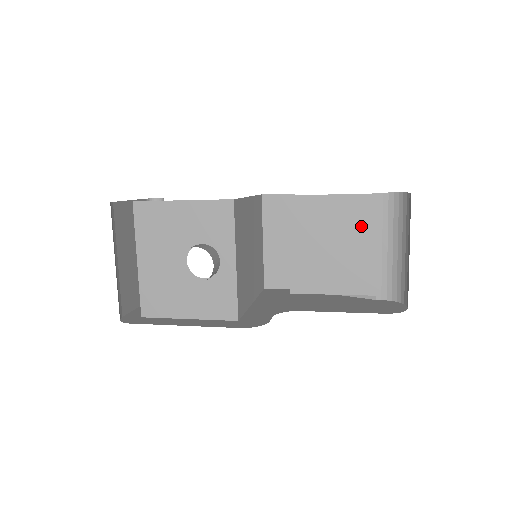
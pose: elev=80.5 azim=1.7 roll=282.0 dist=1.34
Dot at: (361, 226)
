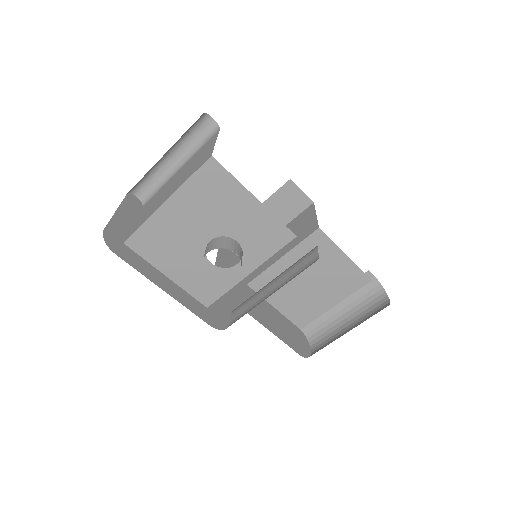
Dot at: (339, 288)
